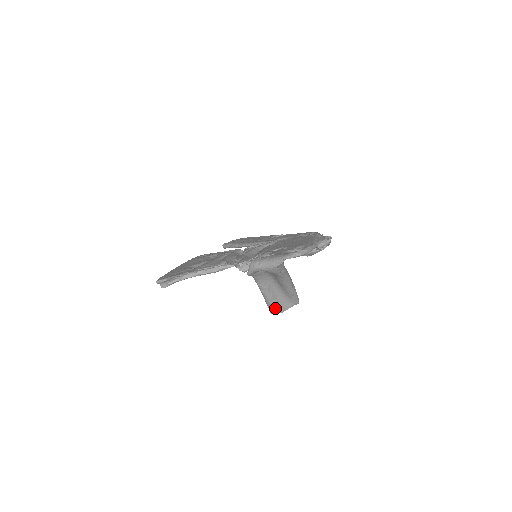
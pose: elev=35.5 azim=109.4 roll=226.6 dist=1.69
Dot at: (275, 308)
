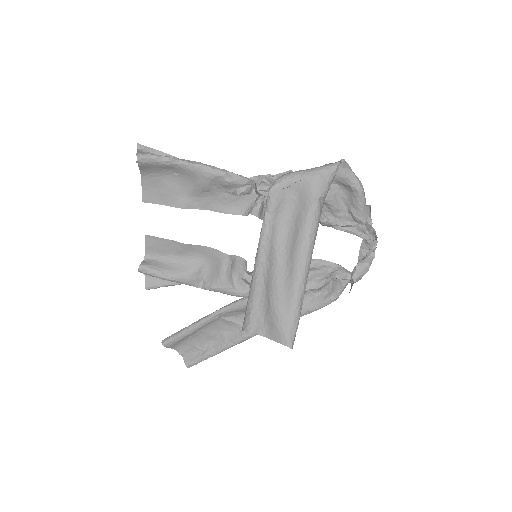
Dot at: (259, 314)
